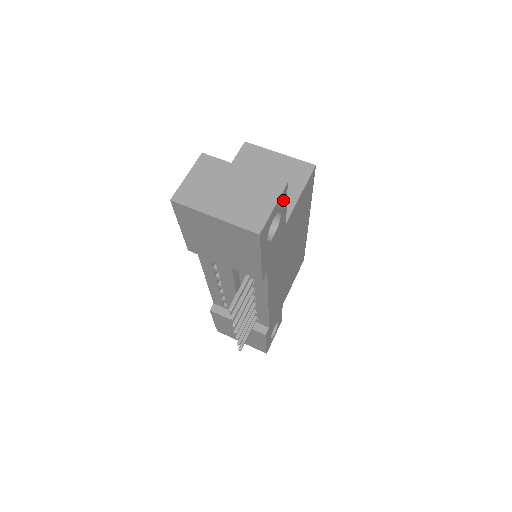
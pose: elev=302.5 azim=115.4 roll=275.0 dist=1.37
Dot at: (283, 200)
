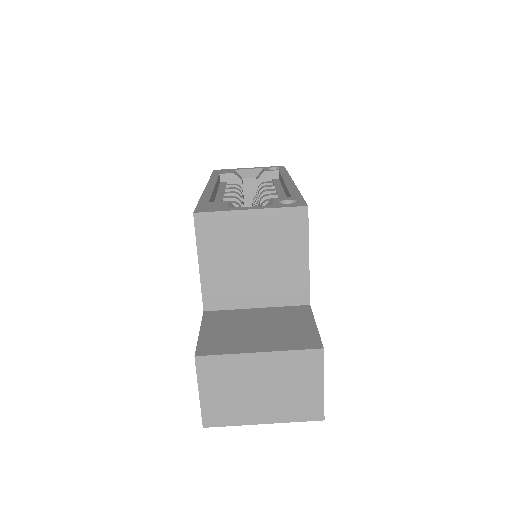
Dot at: occluded
